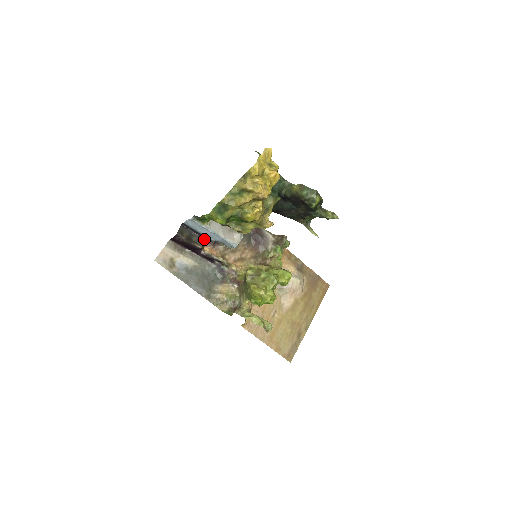
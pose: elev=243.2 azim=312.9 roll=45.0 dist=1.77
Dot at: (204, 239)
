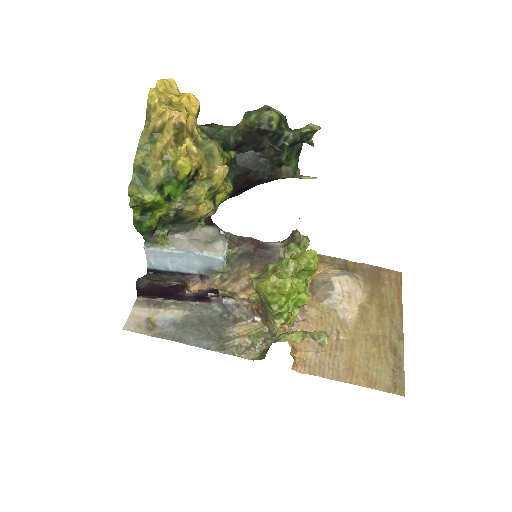
Dot at: (185, 278)
